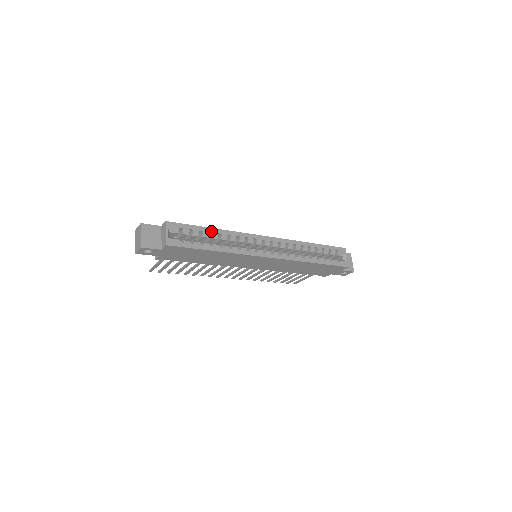
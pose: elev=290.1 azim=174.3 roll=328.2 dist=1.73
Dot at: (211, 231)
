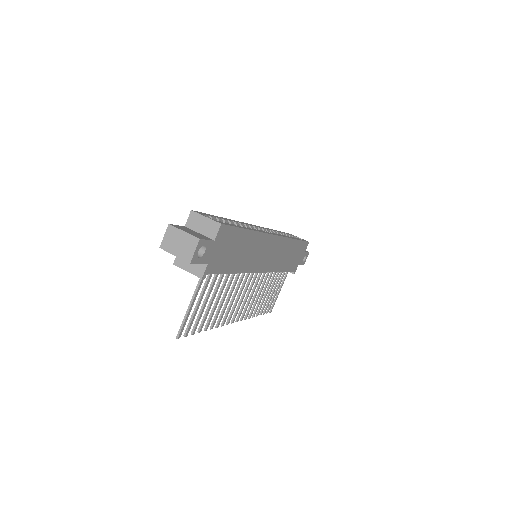
Dot at: (225, 219)
